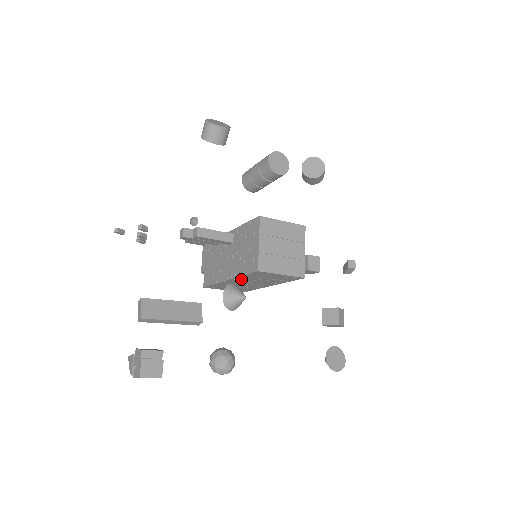
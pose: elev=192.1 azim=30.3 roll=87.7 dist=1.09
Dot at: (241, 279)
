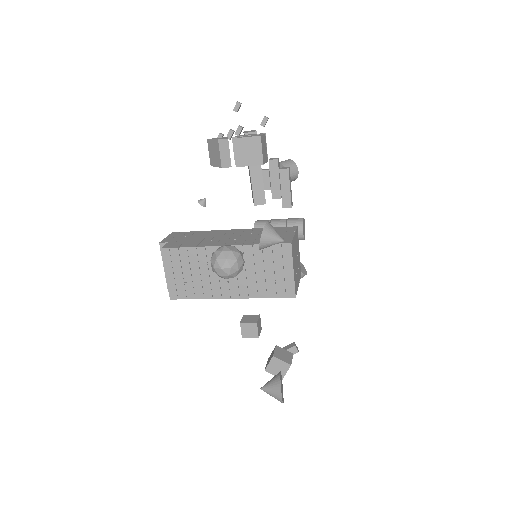
Dot at: occluded
